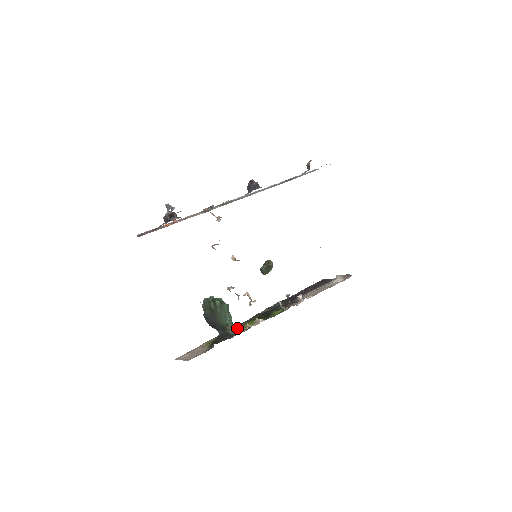
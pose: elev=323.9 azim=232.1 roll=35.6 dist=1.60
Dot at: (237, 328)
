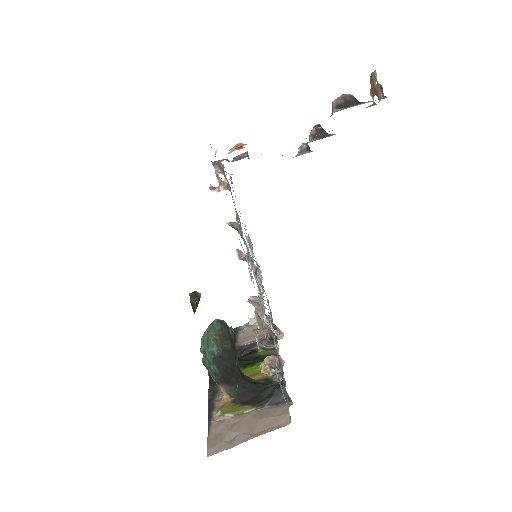
Dot at: occluded
